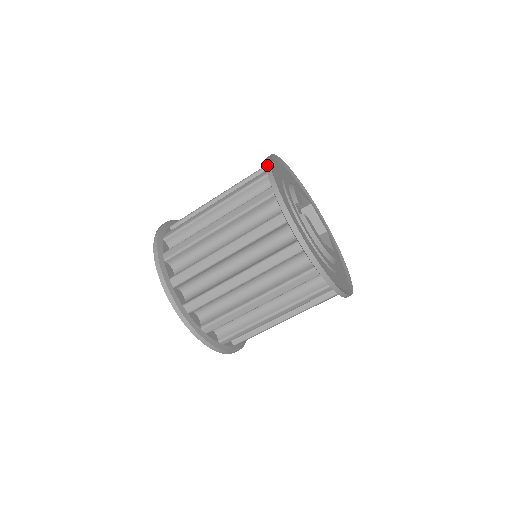
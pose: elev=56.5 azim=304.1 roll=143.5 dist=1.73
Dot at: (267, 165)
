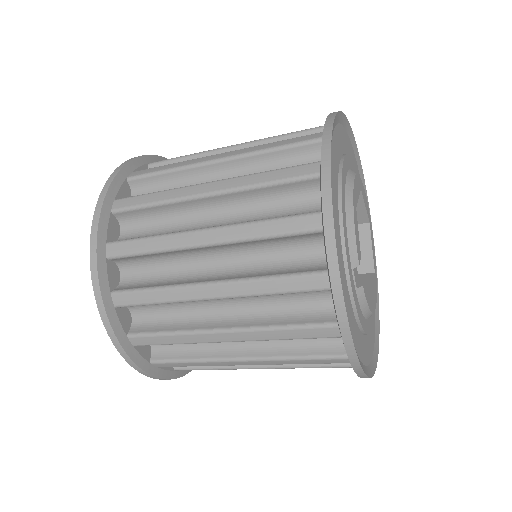
Dot at: (326, 222)
